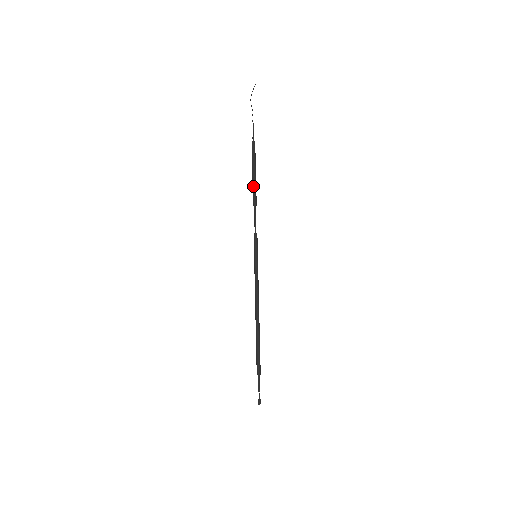
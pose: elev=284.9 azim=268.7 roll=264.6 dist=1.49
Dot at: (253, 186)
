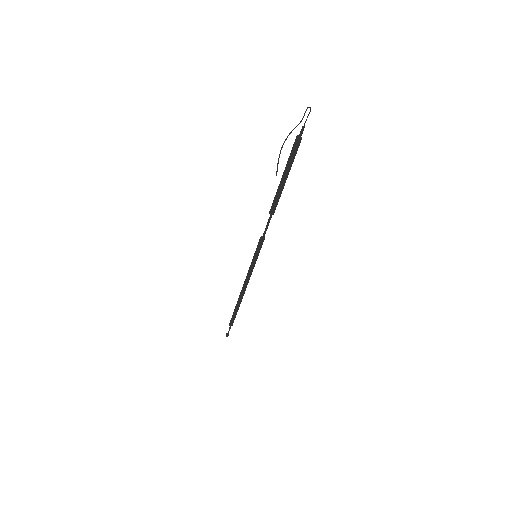
Dot at: (276, 194)
